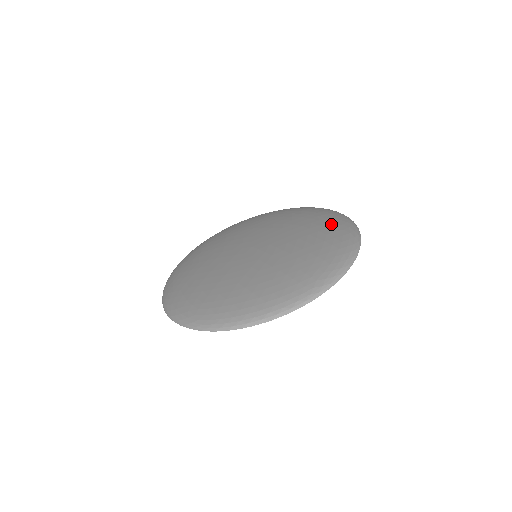
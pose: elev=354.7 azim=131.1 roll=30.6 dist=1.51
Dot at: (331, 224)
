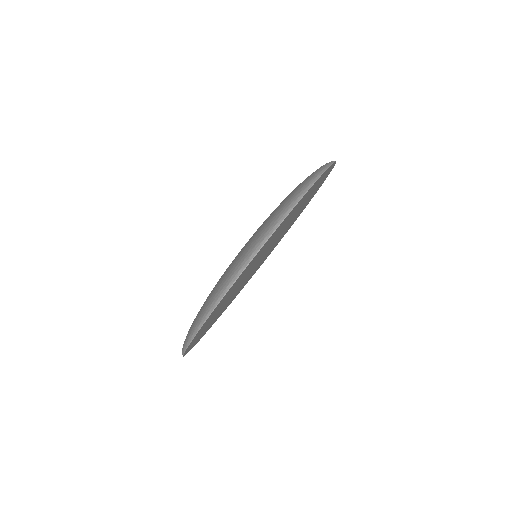
Dot at: occluded
